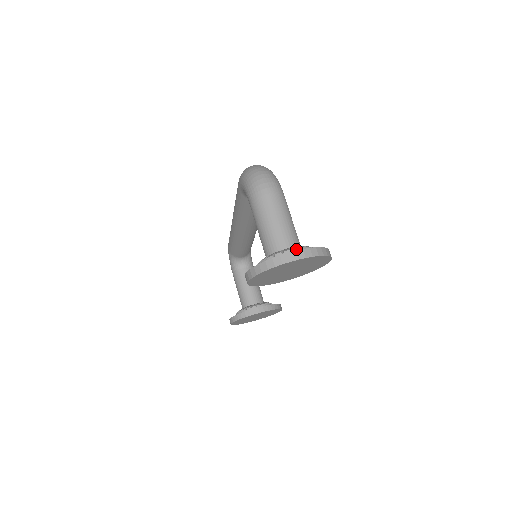
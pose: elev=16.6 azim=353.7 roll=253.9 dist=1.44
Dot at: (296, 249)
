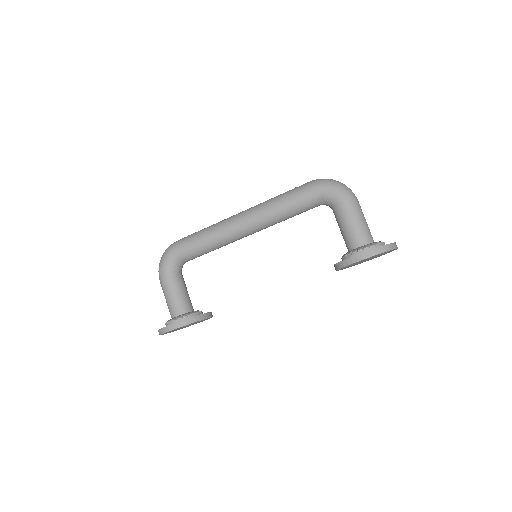
Dot at: occluded
